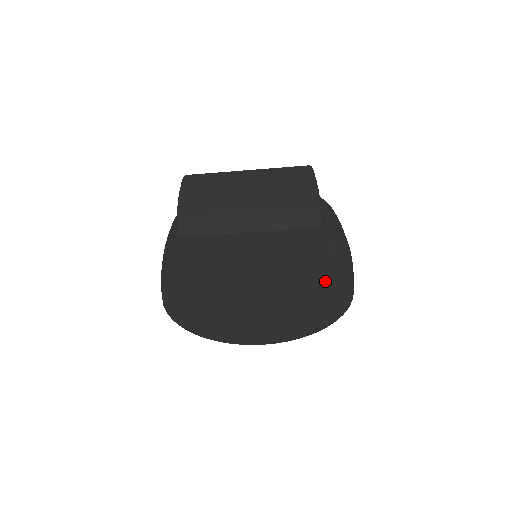
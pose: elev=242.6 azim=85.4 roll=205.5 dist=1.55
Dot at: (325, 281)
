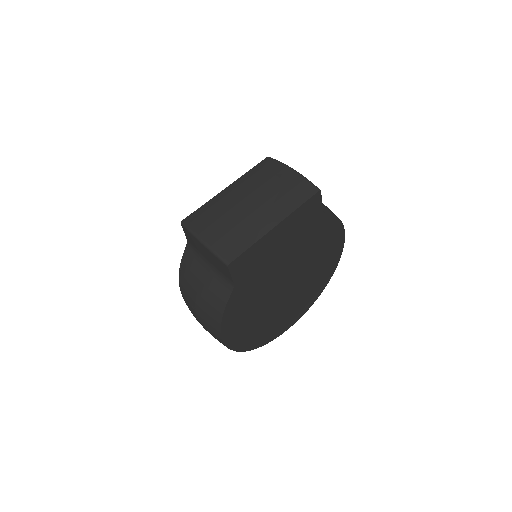
Dot at: (327, 235)
